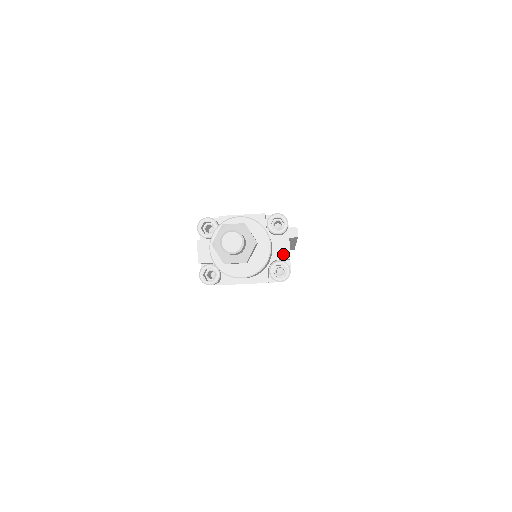
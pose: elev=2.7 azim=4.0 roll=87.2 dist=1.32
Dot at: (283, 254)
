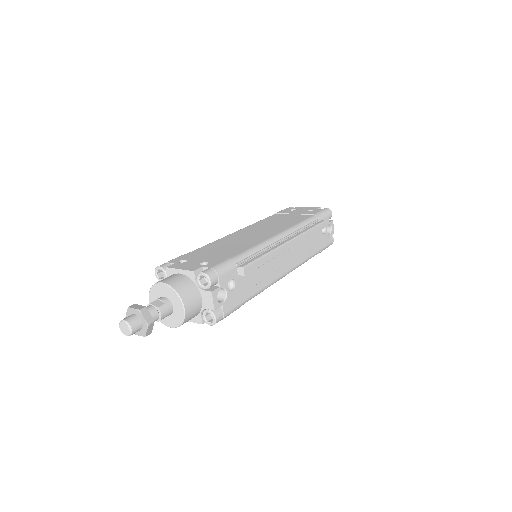
Dot at: (209, 306)
